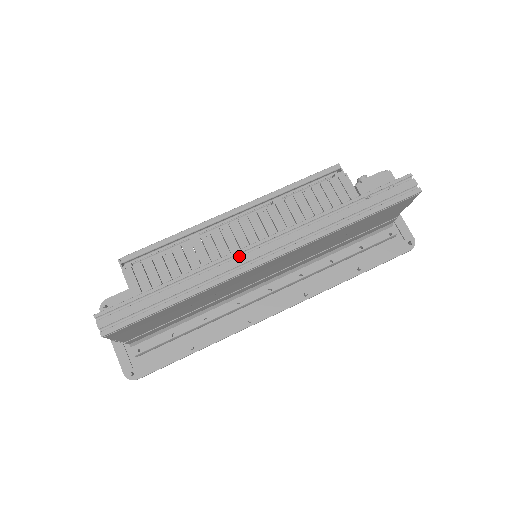
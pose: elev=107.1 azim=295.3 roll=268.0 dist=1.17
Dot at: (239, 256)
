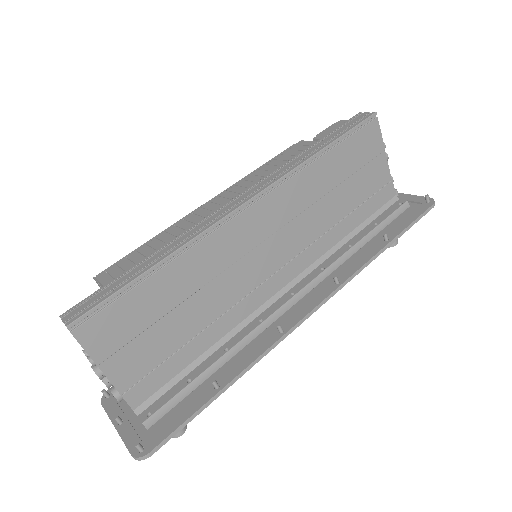
Dot at: (214, 214)
